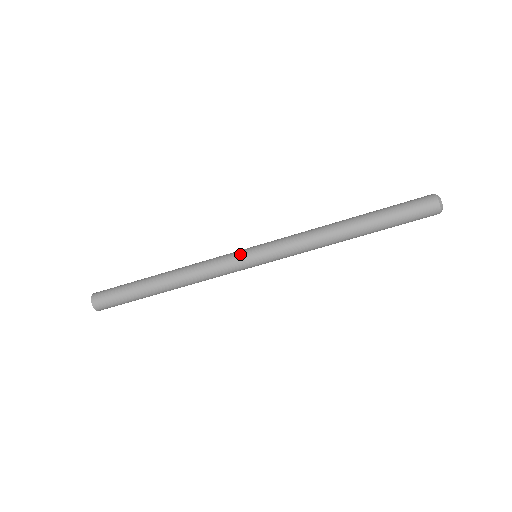
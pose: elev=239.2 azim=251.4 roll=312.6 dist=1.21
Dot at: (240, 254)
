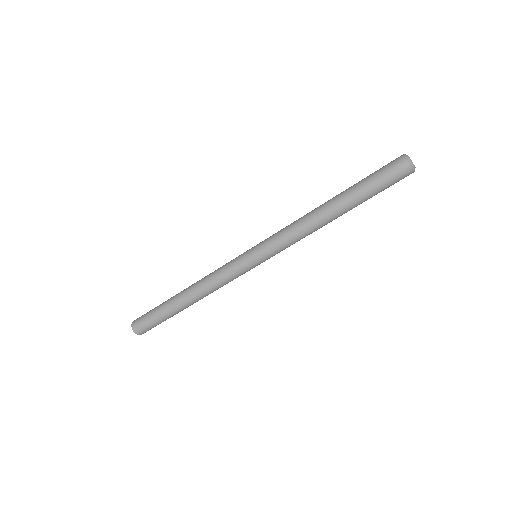
Dot at: (241, 255)
